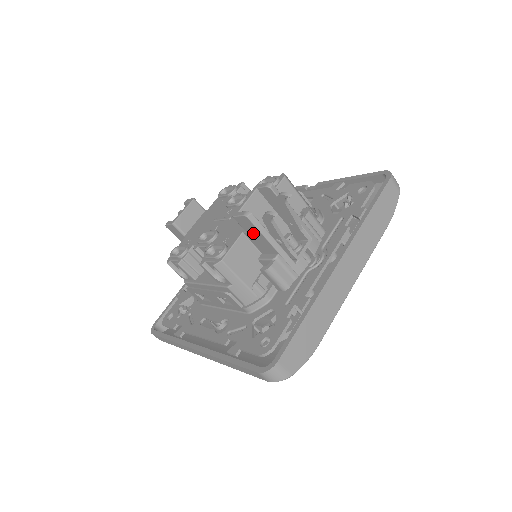
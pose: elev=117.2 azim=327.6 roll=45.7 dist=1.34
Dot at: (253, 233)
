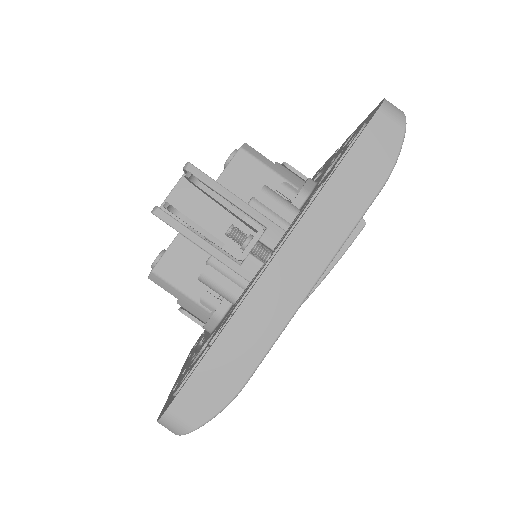
Dot at: occluded
